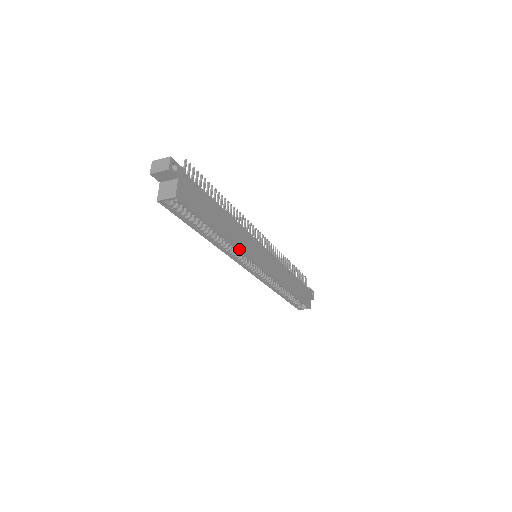
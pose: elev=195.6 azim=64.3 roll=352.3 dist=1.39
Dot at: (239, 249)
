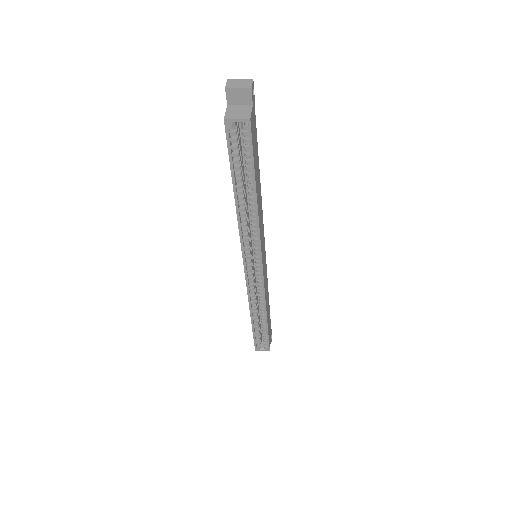
Dot at: (259, 229)
